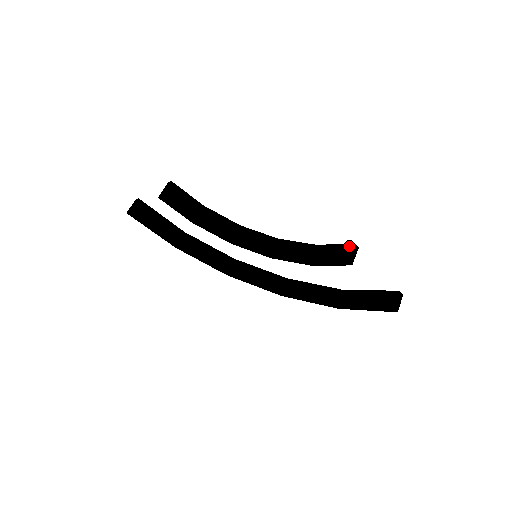
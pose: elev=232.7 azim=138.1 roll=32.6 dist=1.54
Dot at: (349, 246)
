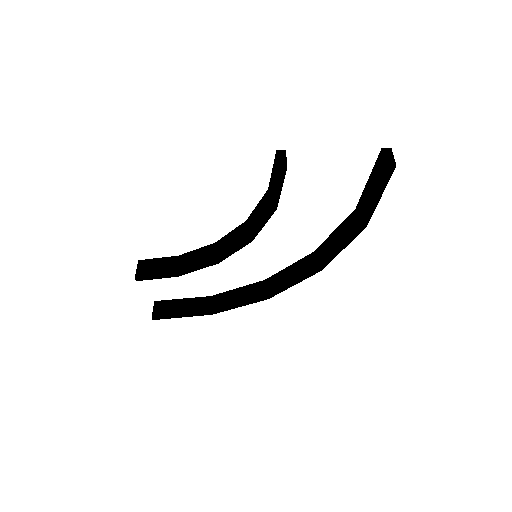
Dot at: (275, 158)
